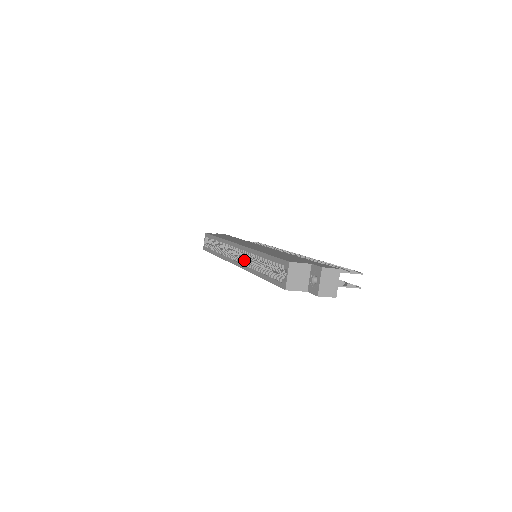
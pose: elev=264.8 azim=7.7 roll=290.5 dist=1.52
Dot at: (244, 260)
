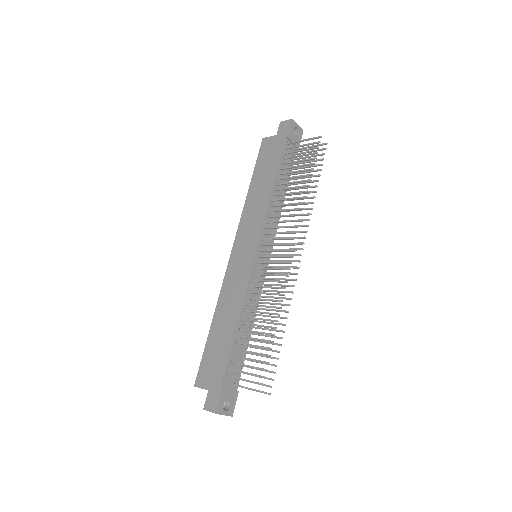
Dot at: occluded
